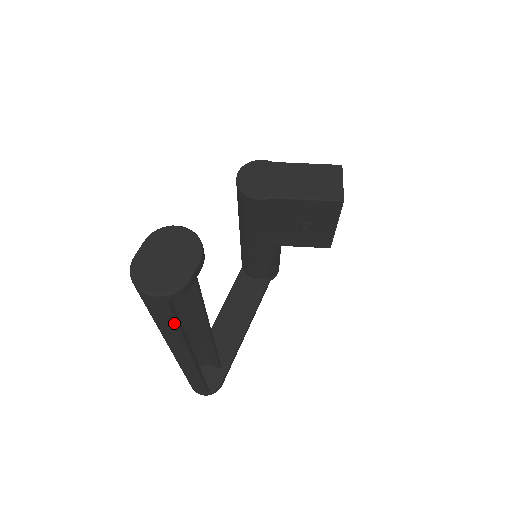
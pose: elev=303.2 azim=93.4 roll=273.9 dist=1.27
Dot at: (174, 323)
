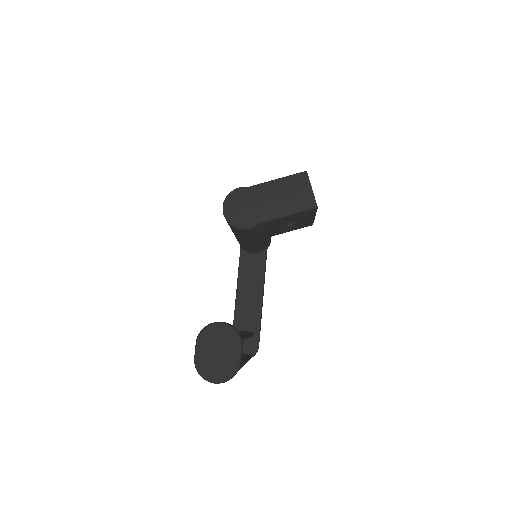
Dot at: occluded
